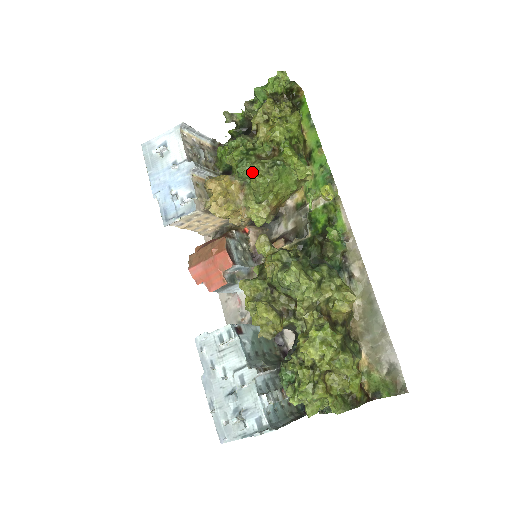
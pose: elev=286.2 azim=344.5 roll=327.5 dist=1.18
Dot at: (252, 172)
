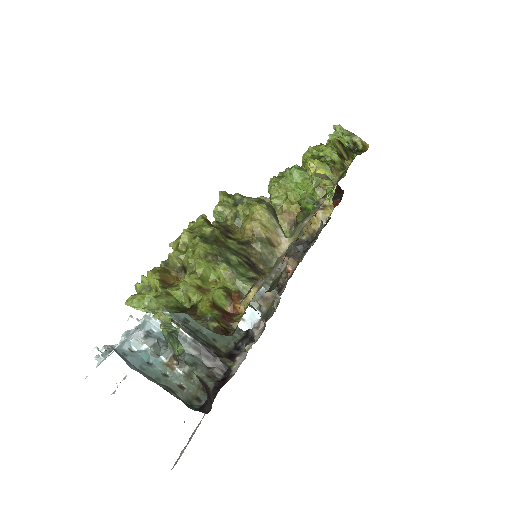
Dot at: occluded
